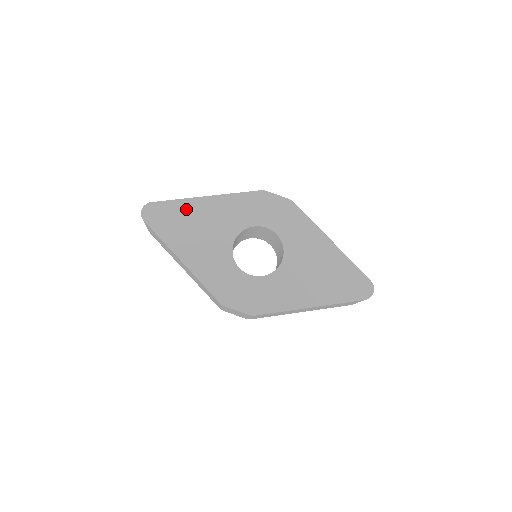
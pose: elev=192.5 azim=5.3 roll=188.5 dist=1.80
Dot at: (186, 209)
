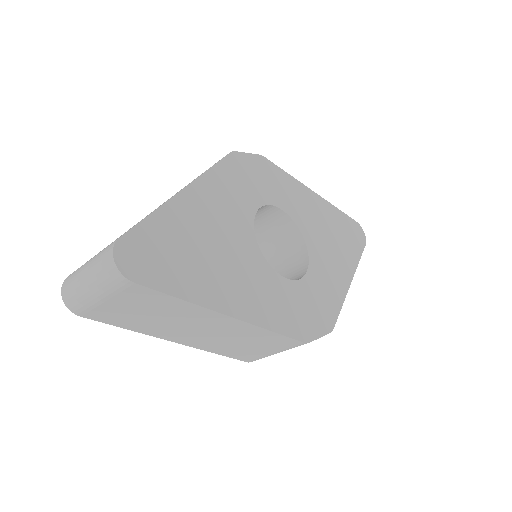
Dot at: (177, 223)
